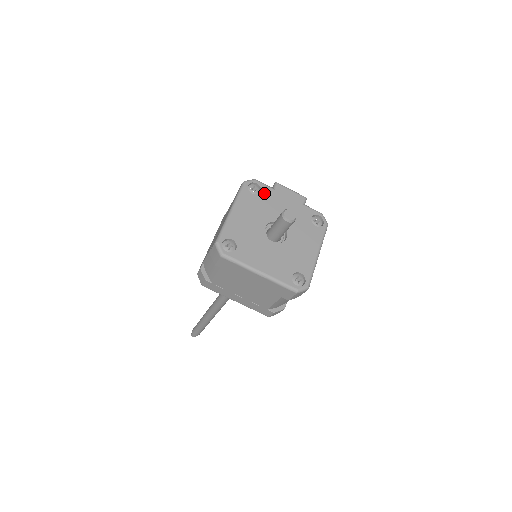
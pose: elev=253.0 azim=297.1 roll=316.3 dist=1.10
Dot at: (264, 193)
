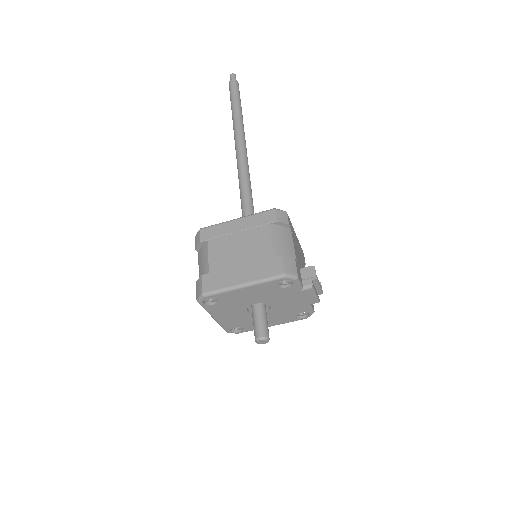
Dot at: (288, 289)
